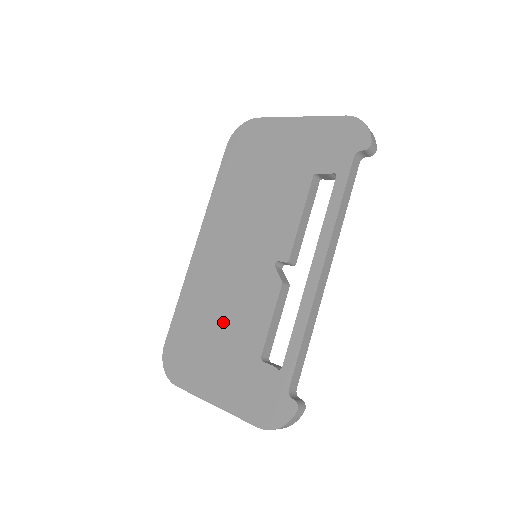
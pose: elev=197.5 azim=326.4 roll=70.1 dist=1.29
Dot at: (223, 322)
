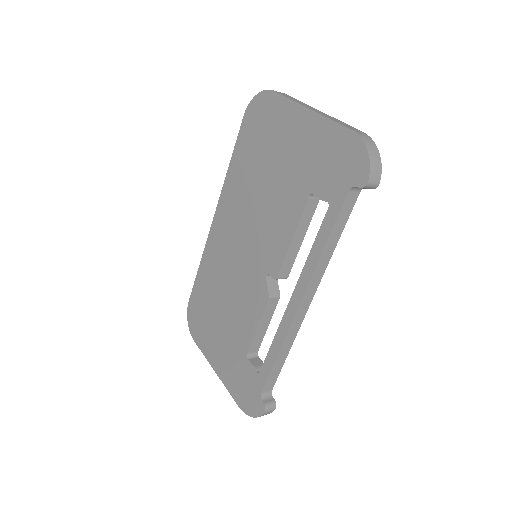
Dot at: (226, 307)
